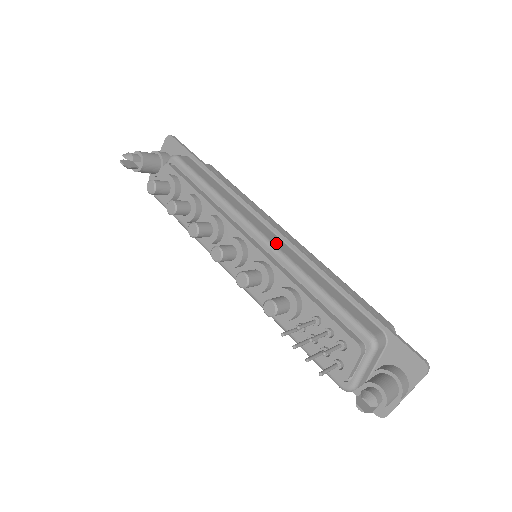
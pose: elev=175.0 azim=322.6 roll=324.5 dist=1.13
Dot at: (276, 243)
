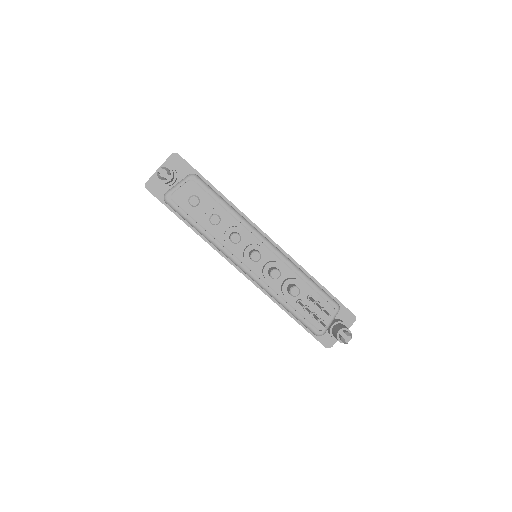
Dot at: (278, 249)
